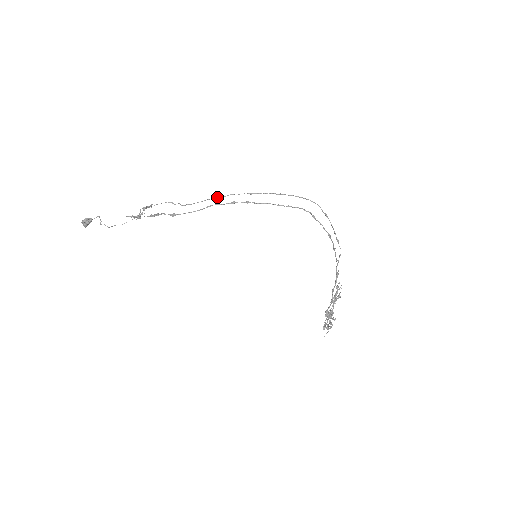
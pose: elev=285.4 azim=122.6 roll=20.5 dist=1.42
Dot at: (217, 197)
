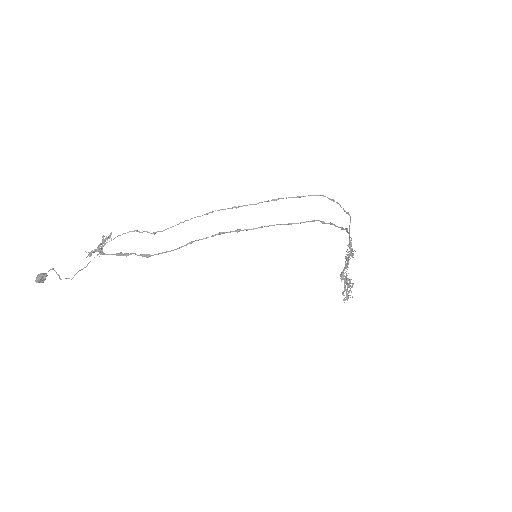
Dot at: occluded
